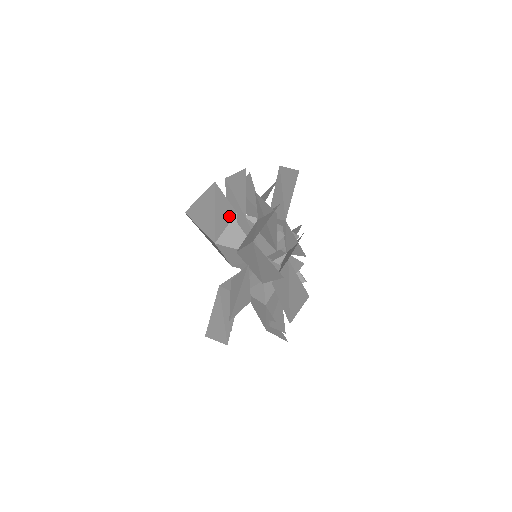
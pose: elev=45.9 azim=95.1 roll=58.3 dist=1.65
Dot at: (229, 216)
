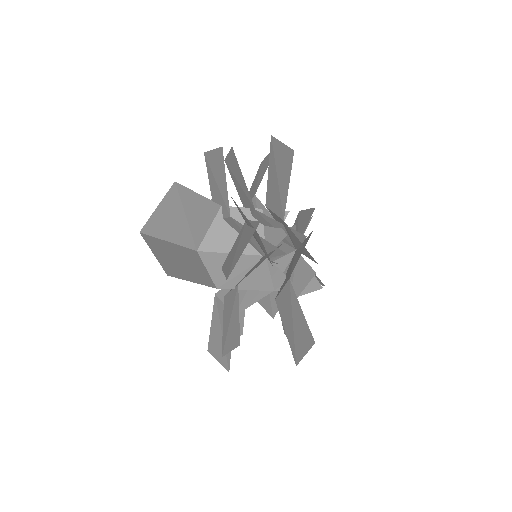
Dot at: (210, 213)
